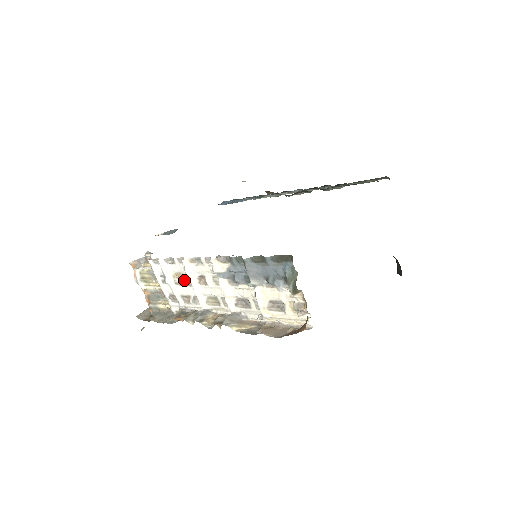
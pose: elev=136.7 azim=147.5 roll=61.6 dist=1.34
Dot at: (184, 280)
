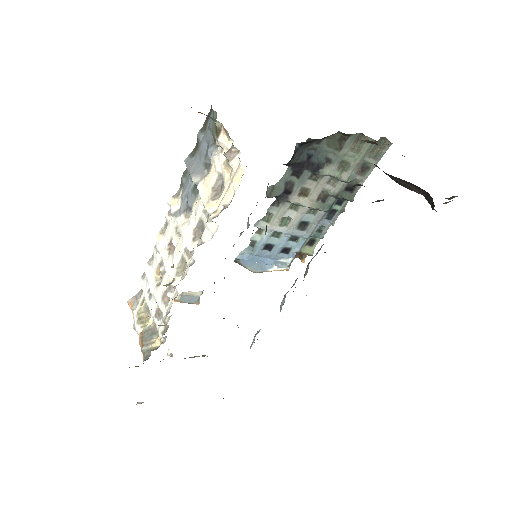
Dot at: (161, 269)
